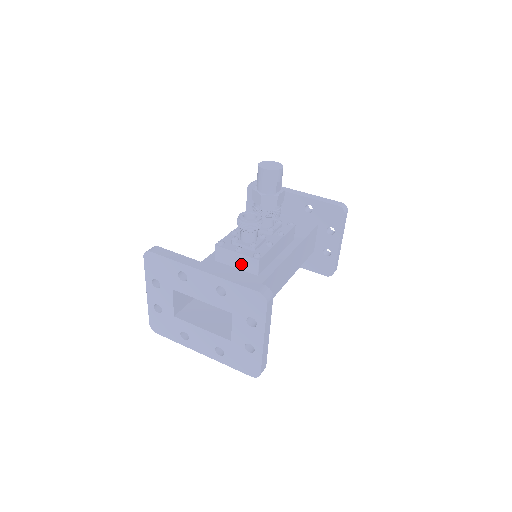
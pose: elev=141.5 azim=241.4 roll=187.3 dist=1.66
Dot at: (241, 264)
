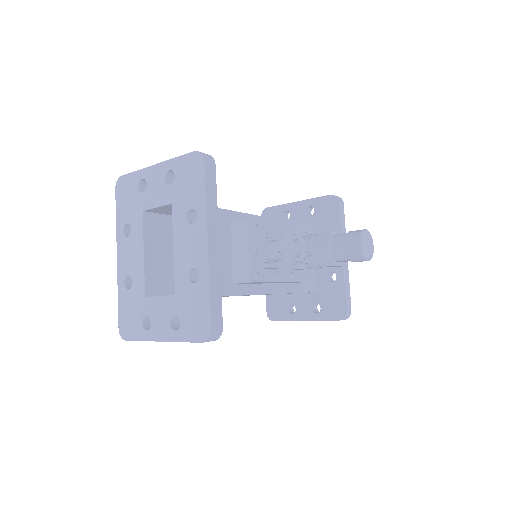
Dot at: (239, 259)
